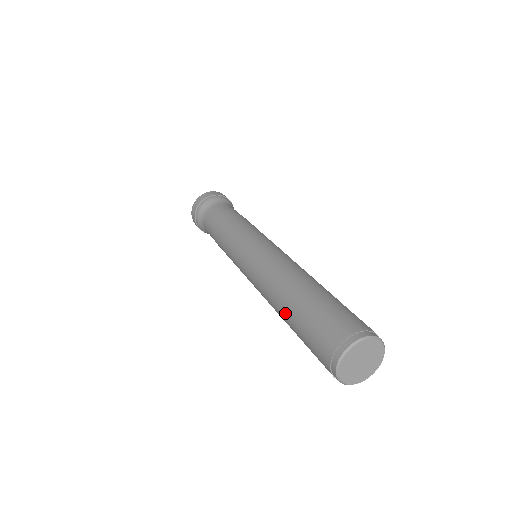
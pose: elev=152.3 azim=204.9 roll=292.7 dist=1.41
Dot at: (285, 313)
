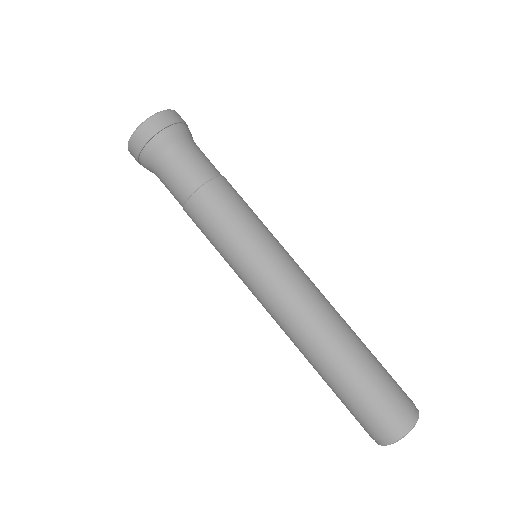
Dot at: (321, 373)
